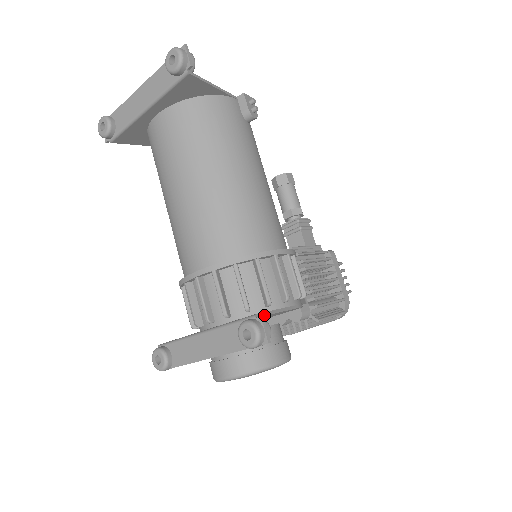
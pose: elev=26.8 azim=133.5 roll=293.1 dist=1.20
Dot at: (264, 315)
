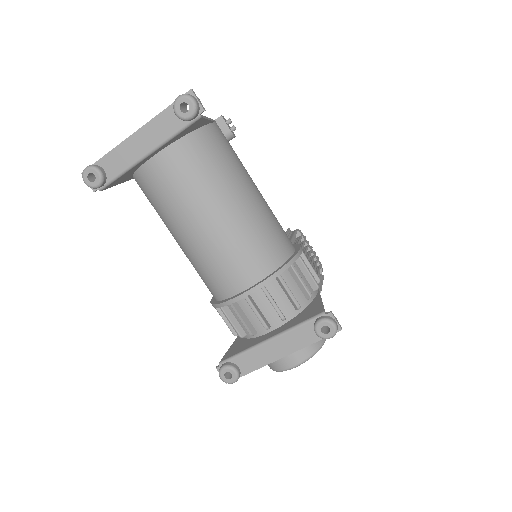
Dot at: (324, 309)
